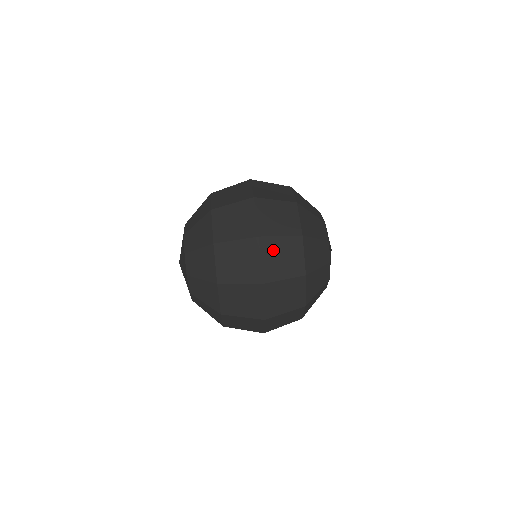
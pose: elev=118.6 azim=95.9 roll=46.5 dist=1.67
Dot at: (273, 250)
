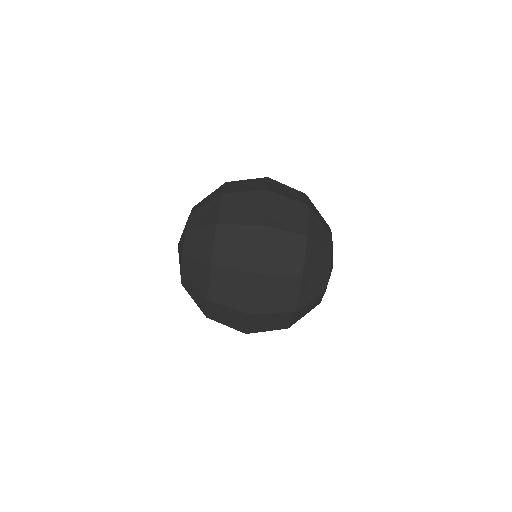
Dot at: occluded
